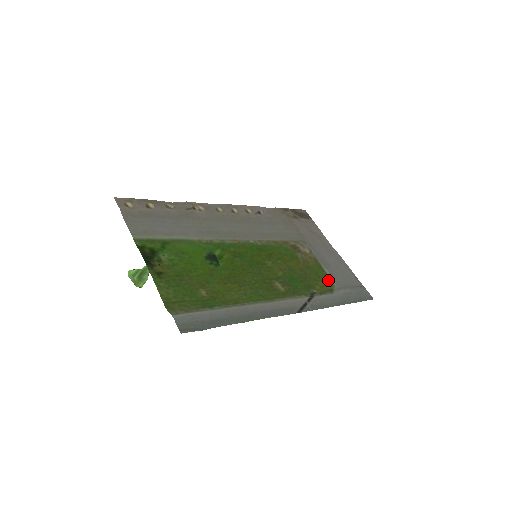
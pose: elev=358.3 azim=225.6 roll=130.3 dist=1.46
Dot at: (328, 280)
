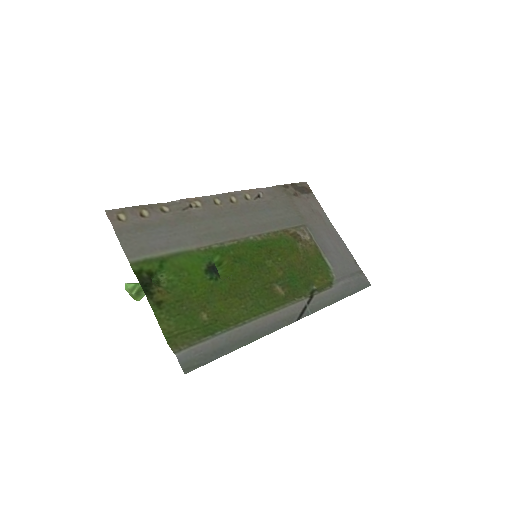
Dot at: (328, 271)
